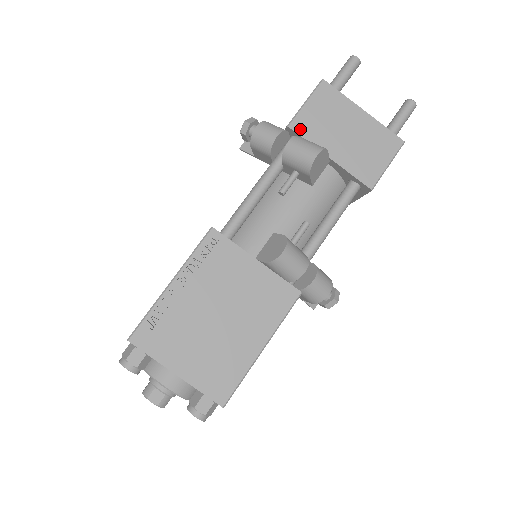
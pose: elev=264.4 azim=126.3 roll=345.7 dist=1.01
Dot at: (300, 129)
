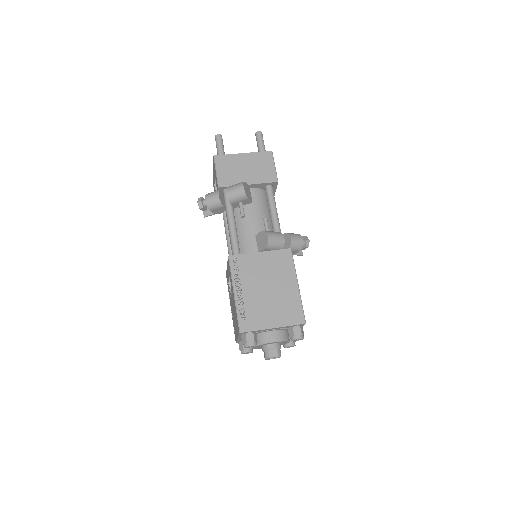
Dot at: (225, 184)
